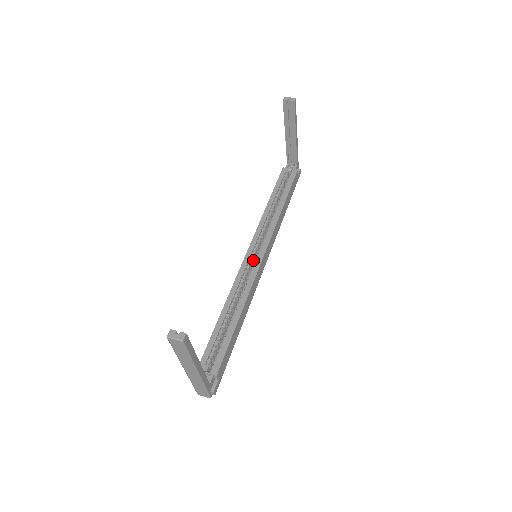
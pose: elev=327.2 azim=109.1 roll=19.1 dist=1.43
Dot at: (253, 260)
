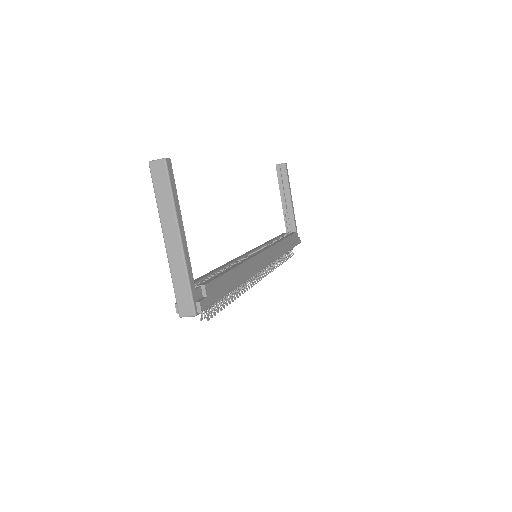
Dot at: occluded
